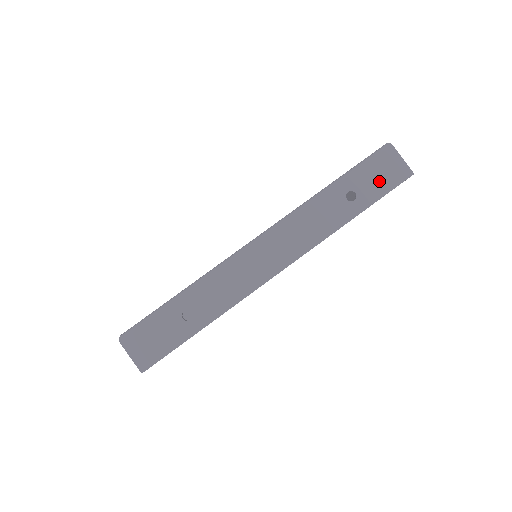
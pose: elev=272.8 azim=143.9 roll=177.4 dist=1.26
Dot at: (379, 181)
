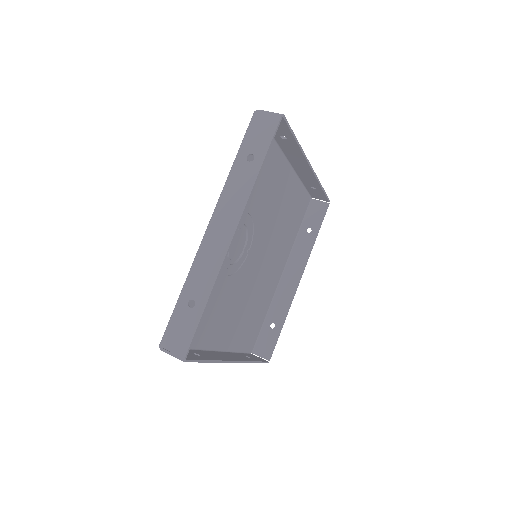
Dot at: (262, 136)
